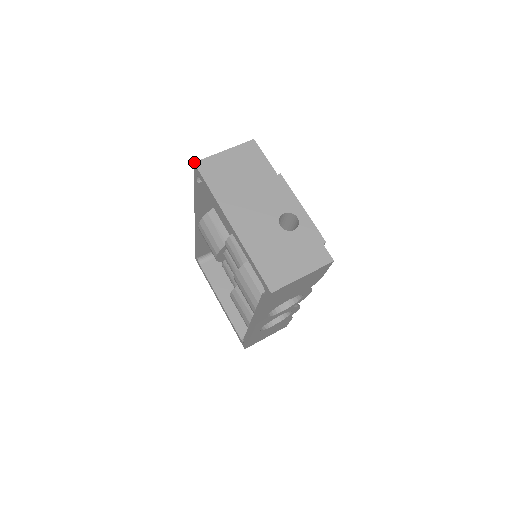
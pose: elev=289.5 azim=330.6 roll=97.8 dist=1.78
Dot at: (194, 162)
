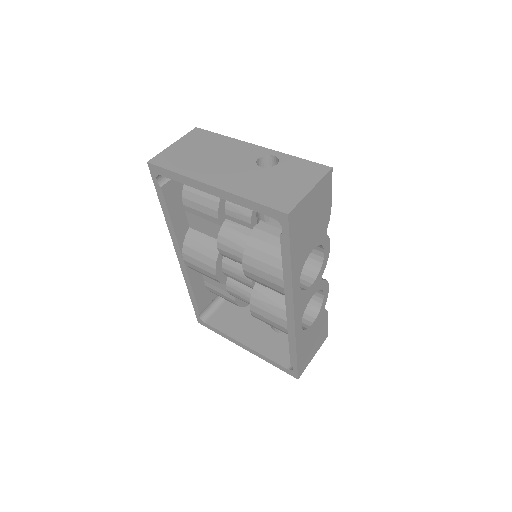
Dot at: (147, 162)
